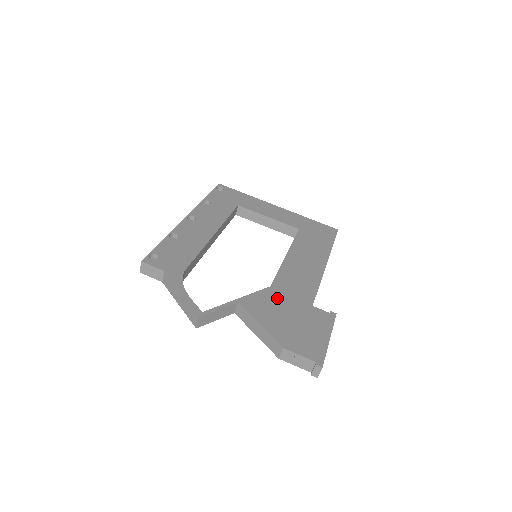
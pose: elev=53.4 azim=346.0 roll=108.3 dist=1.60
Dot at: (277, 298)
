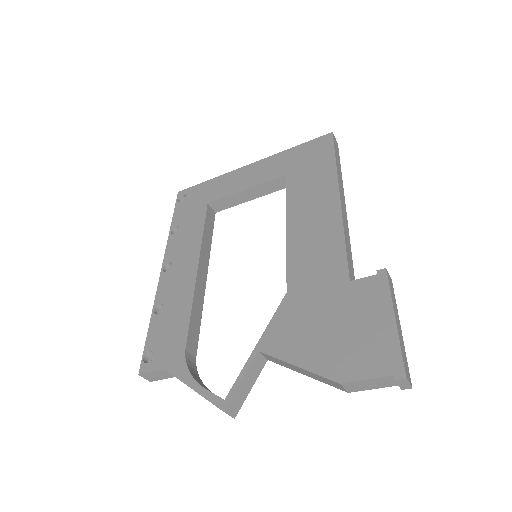
Dot at: (301, 306)
